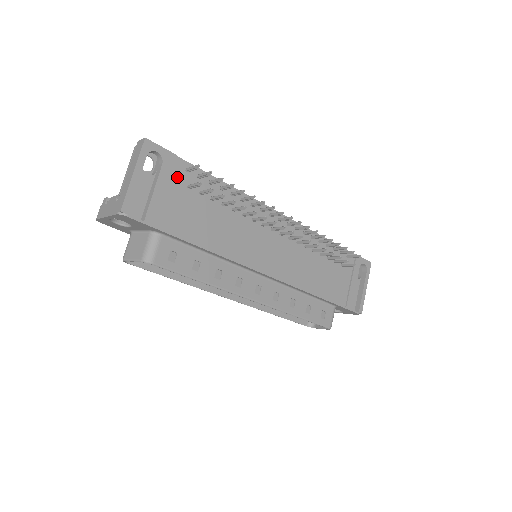
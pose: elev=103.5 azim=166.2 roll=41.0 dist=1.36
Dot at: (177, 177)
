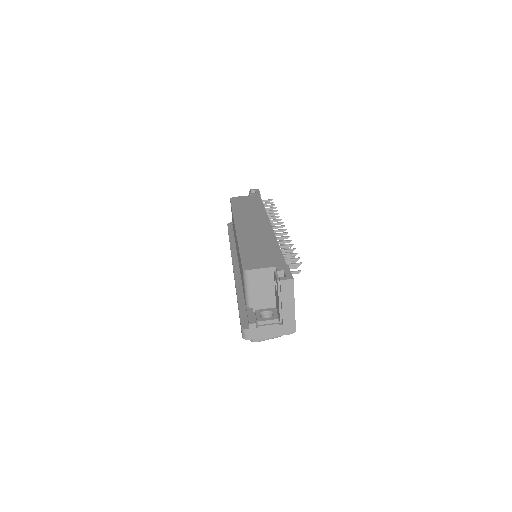
Dot at: occluded
